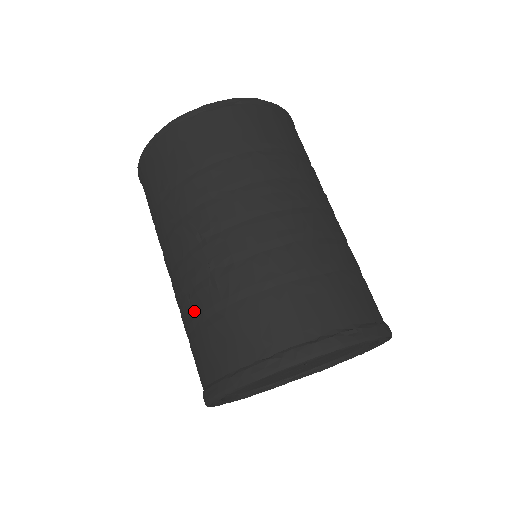
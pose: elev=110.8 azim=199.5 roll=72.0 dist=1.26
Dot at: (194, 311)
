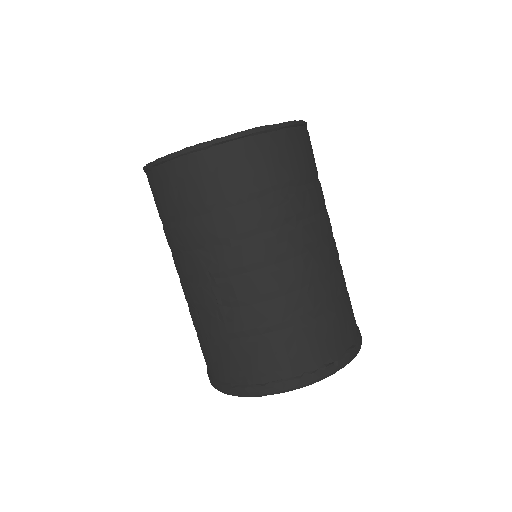
Dot at: (203, 327)
